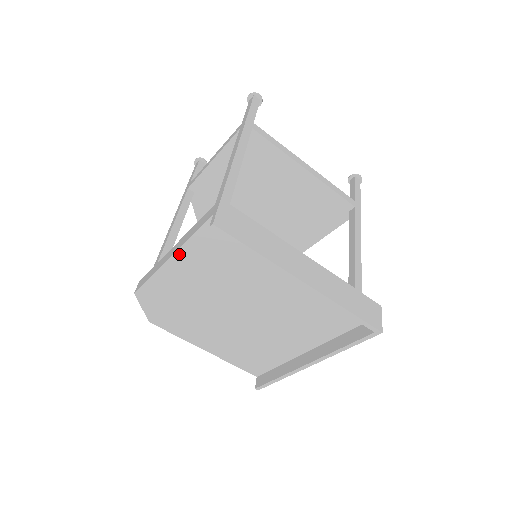
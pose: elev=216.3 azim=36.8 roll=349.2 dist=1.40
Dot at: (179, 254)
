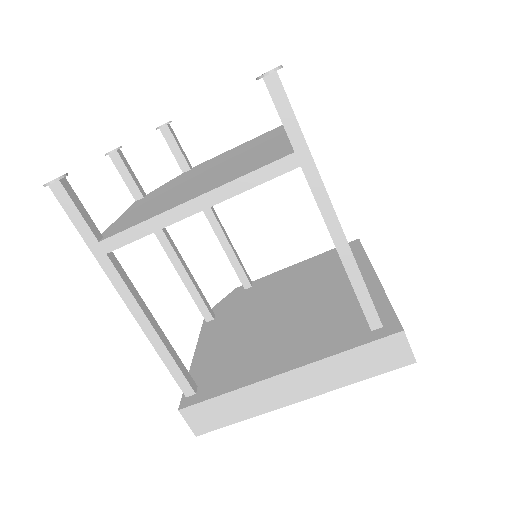
Dot at: occluded
